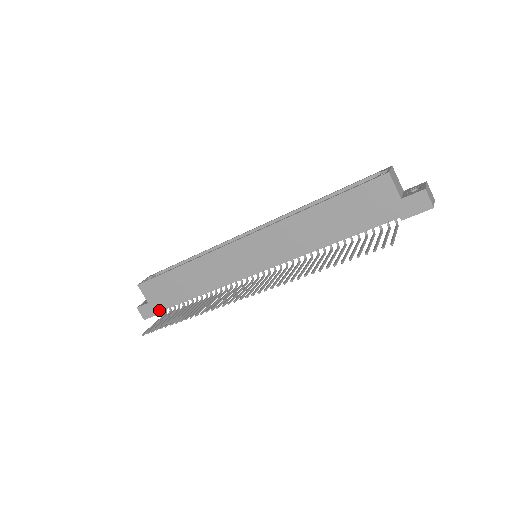
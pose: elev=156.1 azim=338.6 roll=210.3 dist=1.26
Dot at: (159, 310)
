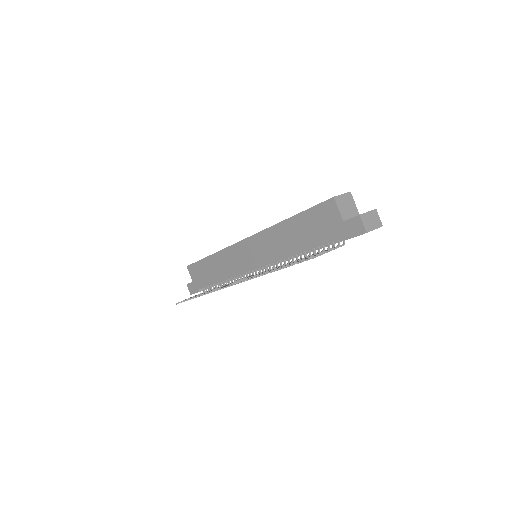
Dot at: (199, 289)
